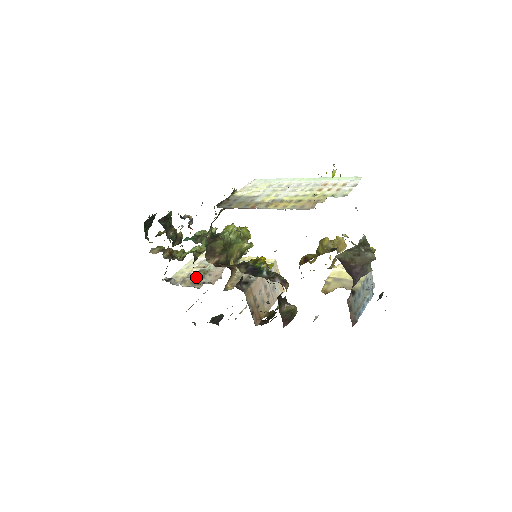
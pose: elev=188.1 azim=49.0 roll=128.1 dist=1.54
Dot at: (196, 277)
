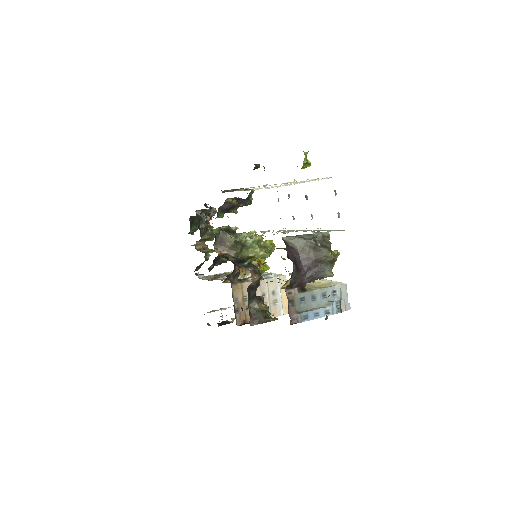
Dot at: (217, 275)
